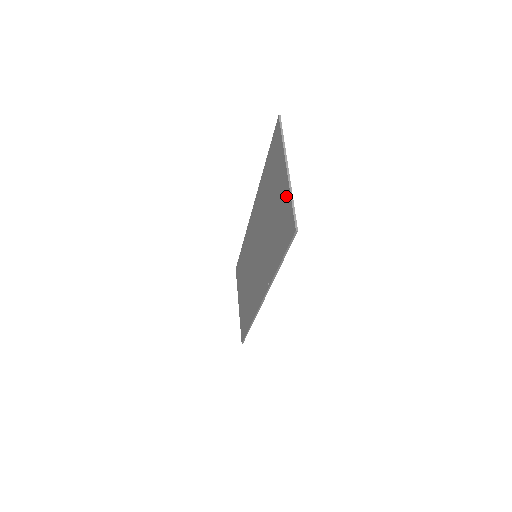
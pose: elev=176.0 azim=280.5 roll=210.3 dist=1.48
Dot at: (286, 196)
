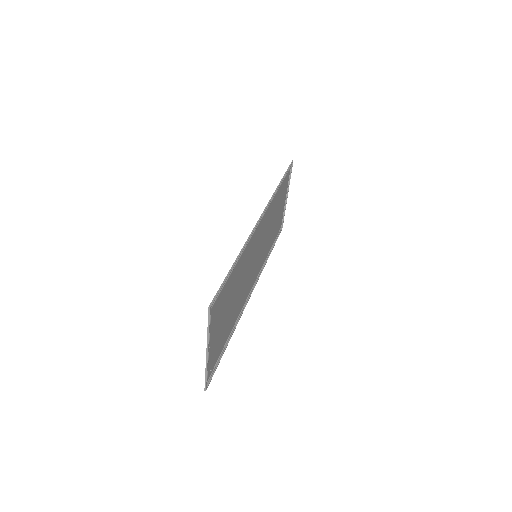
Dot at: (210, 357)
